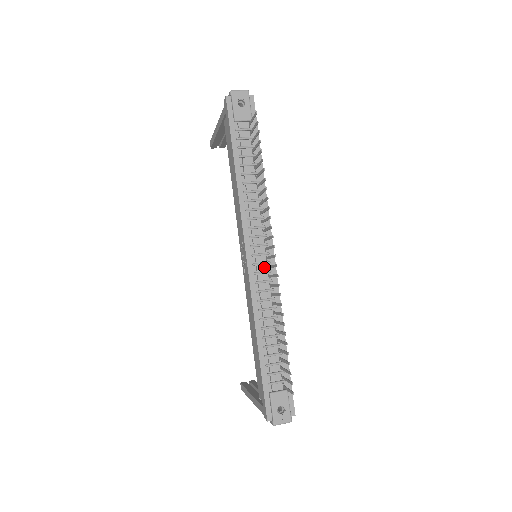
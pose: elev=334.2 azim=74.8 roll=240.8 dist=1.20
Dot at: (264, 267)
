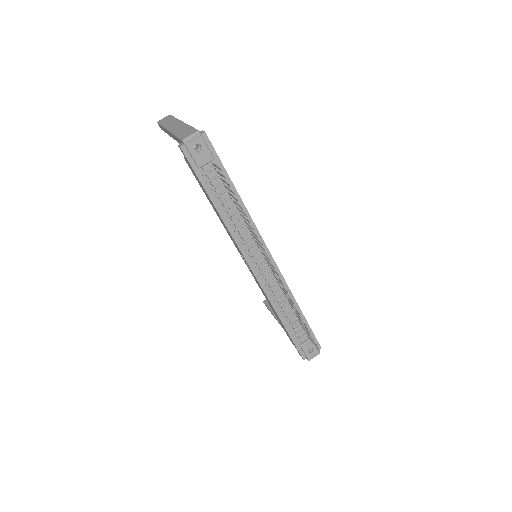
Dot at: (268, 271)
